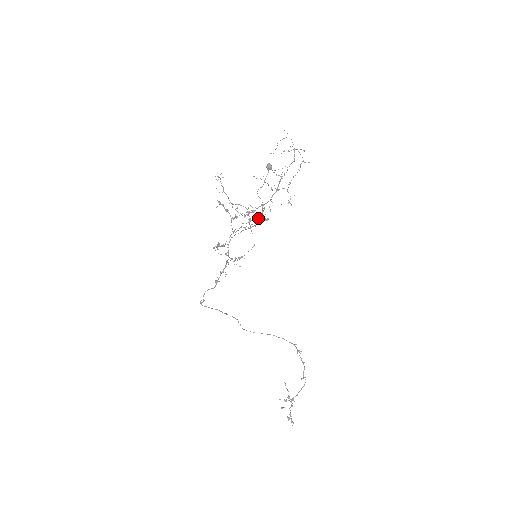
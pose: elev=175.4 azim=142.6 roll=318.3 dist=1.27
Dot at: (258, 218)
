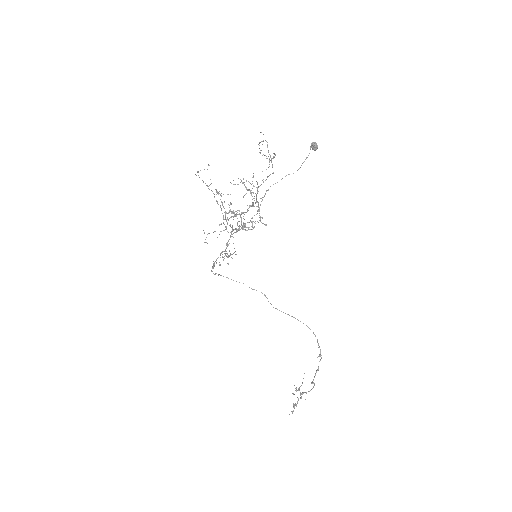
Dot at: occluded
